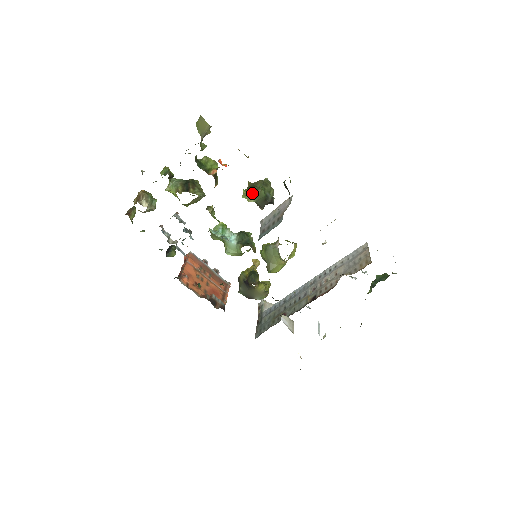
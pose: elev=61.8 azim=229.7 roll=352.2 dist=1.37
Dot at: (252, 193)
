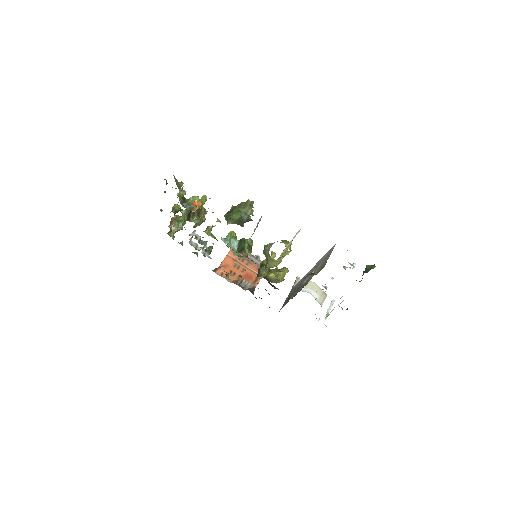
Dot at: (228, 218)
